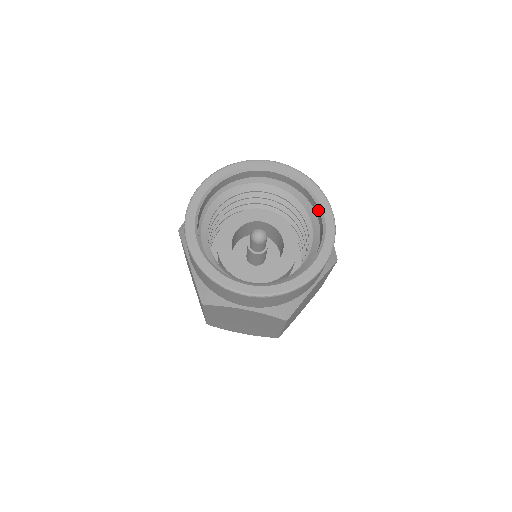
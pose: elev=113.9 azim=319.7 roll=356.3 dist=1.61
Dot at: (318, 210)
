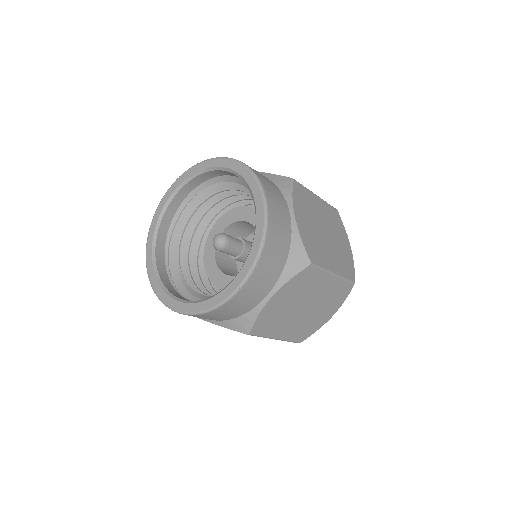
Dot at: occluded
